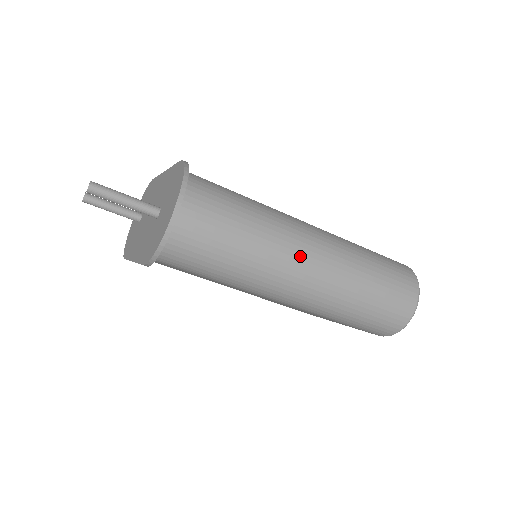
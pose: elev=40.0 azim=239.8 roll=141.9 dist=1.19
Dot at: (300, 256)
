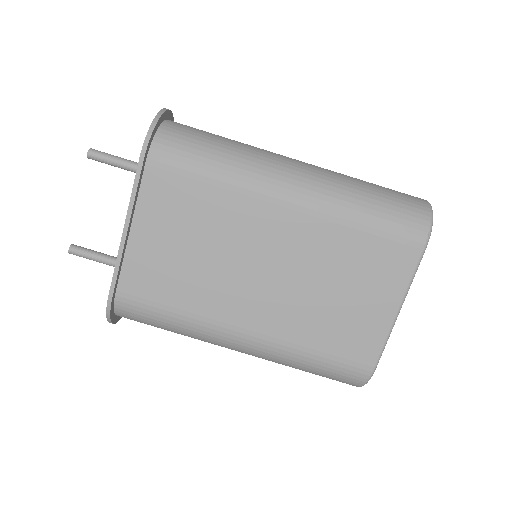
Dot at: (284, 156)
